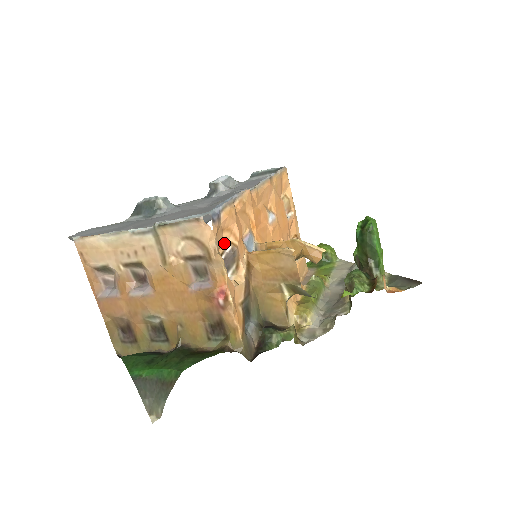
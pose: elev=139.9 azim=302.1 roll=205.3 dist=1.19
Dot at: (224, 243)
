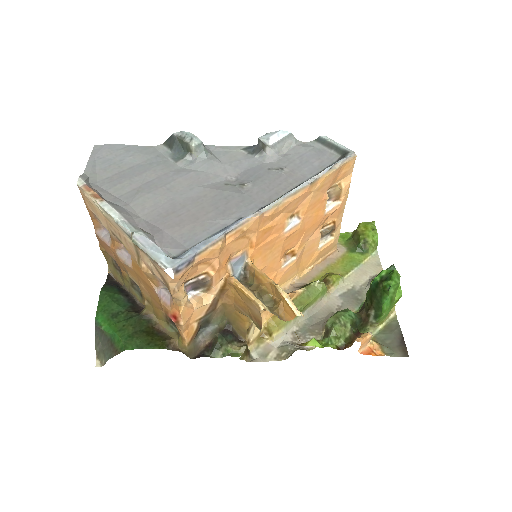
Dot at: (198, 272)
